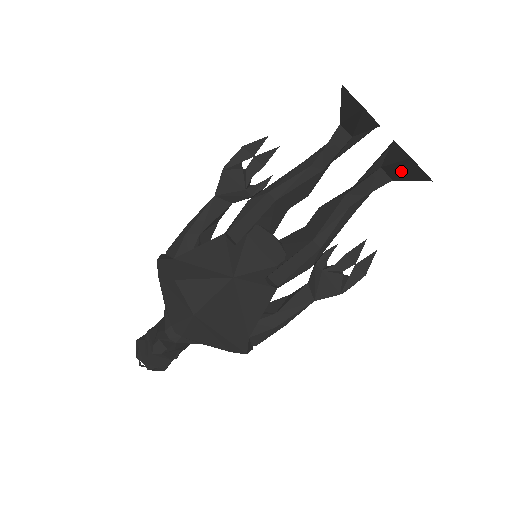
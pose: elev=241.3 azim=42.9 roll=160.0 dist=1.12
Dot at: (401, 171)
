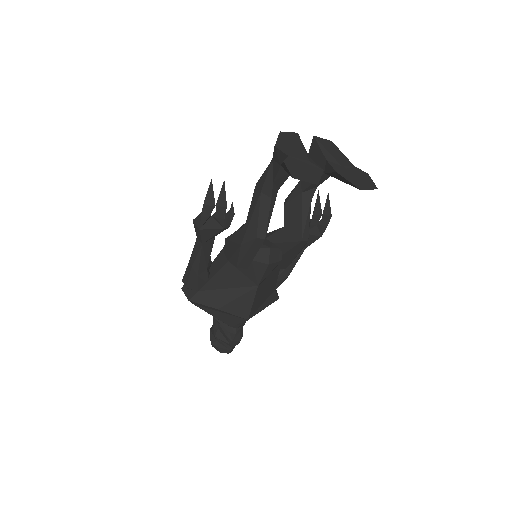
Dot at: occluded
